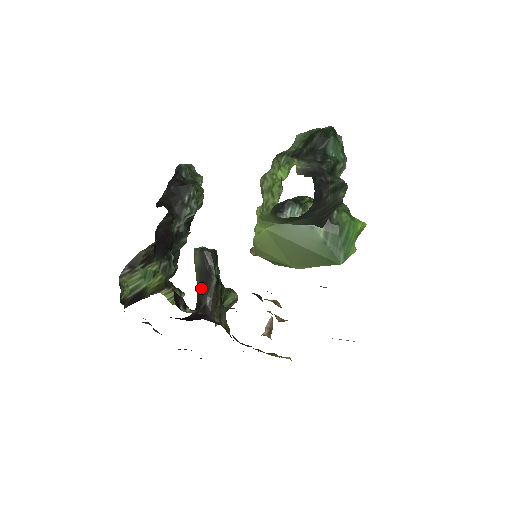
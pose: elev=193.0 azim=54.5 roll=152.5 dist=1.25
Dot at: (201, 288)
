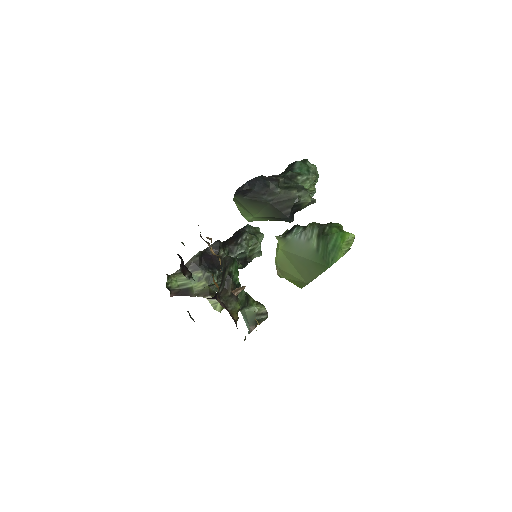
Dot at: (221, 283)
